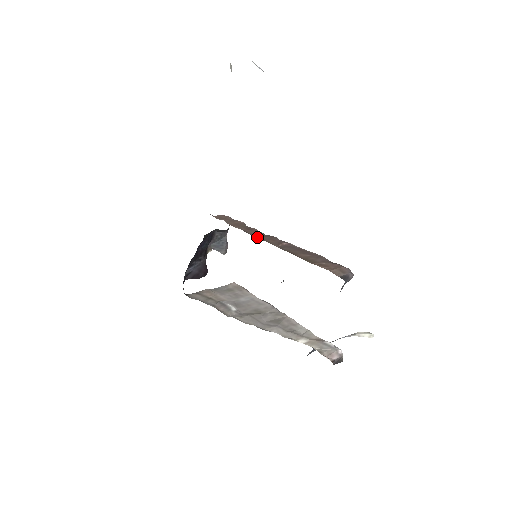
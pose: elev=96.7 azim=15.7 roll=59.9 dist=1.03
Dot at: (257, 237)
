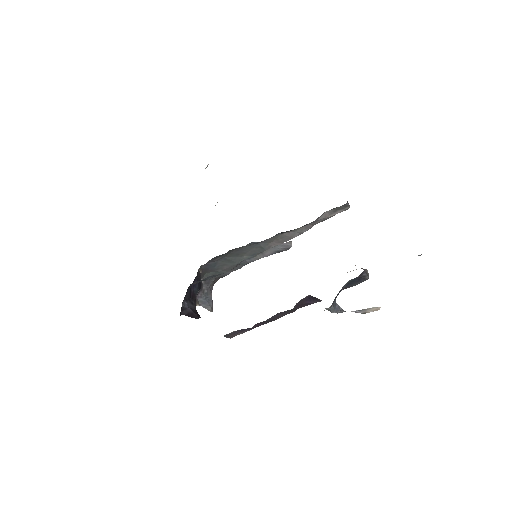
Dot at: occluded
